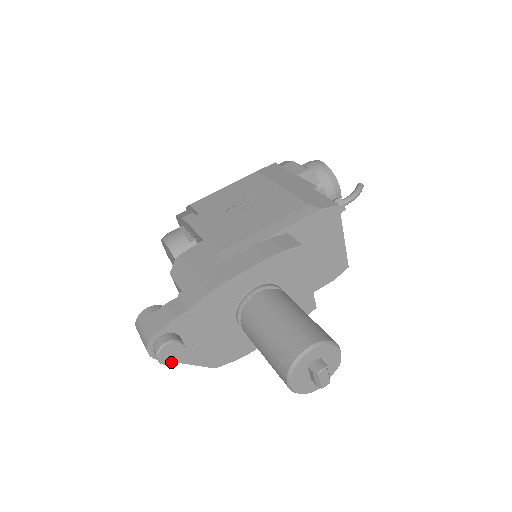
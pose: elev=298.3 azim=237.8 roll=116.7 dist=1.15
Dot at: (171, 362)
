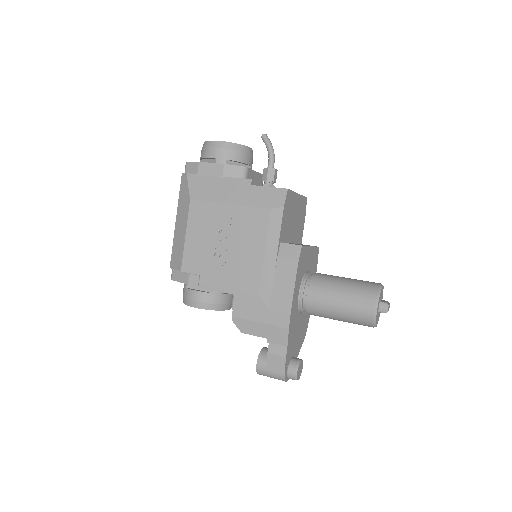
Dot at: (301, 371)
